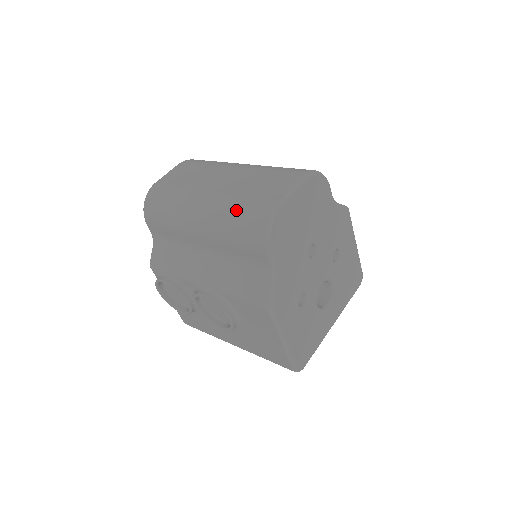
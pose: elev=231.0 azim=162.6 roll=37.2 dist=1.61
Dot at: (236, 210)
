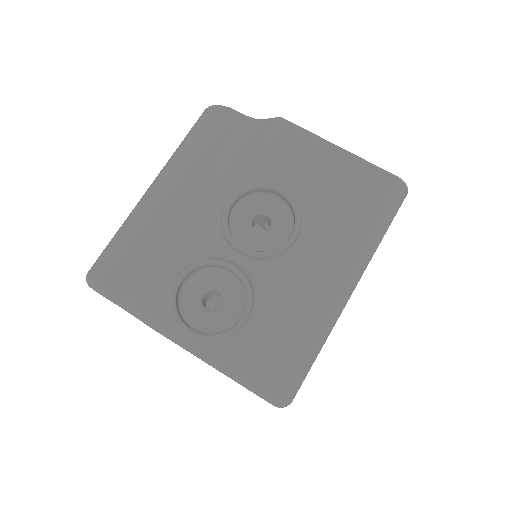
Dot at: (181, 143)
